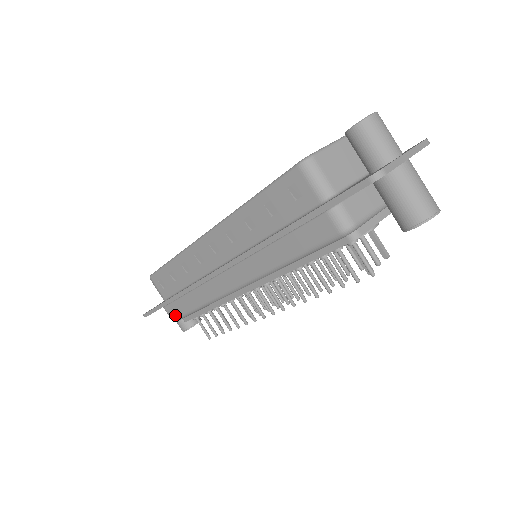
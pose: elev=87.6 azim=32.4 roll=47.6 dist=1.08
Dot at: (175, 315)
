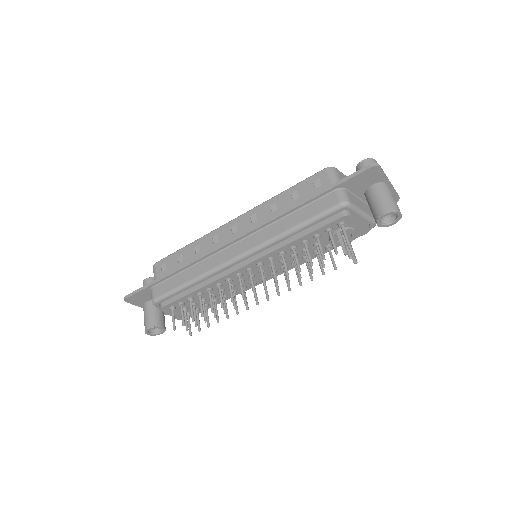
Dot at: (160, 293)
